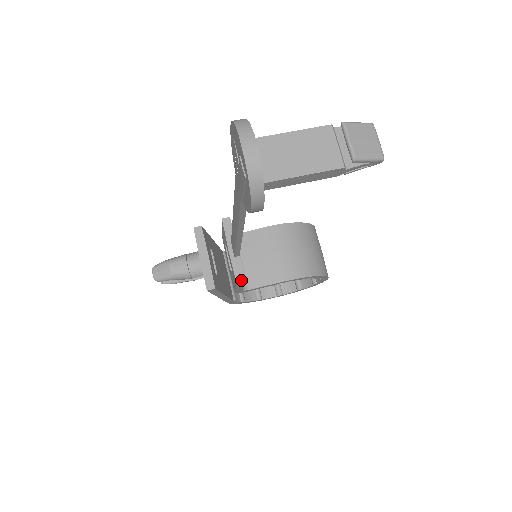
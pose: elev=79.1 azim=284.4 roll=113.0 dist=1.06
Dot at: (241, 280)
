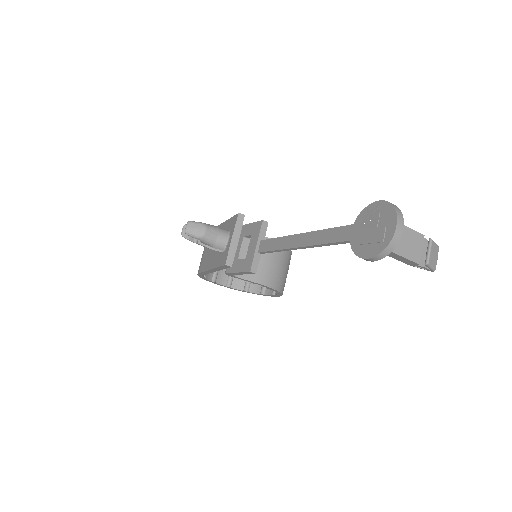
Dot at: (254, 272)
